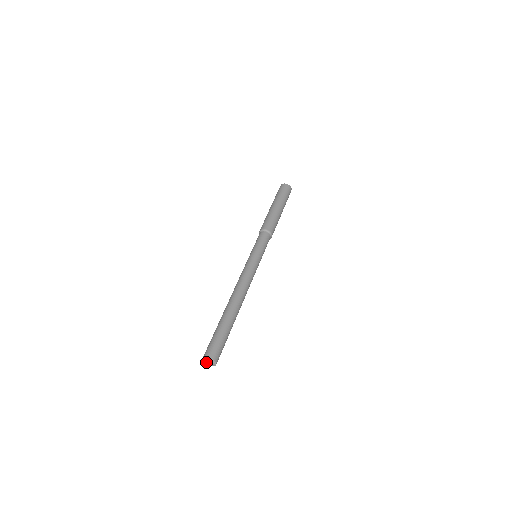
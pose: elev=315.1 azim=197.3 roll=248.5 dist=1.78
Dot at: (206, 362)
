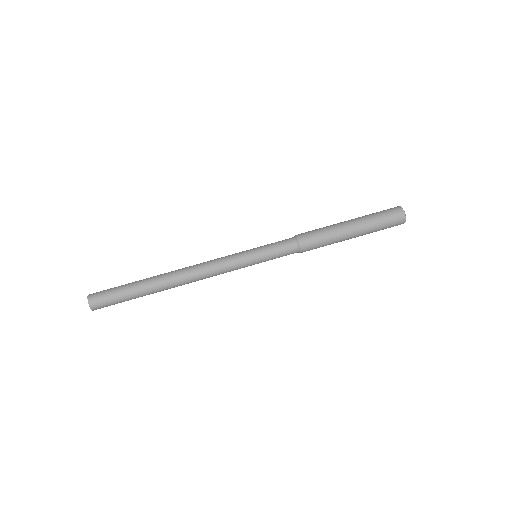
Dot at: occluded
